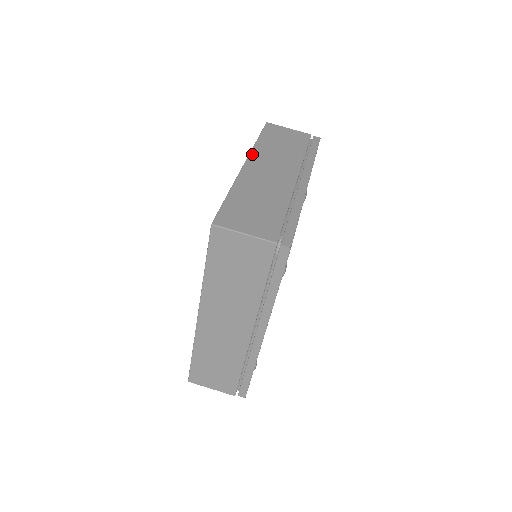
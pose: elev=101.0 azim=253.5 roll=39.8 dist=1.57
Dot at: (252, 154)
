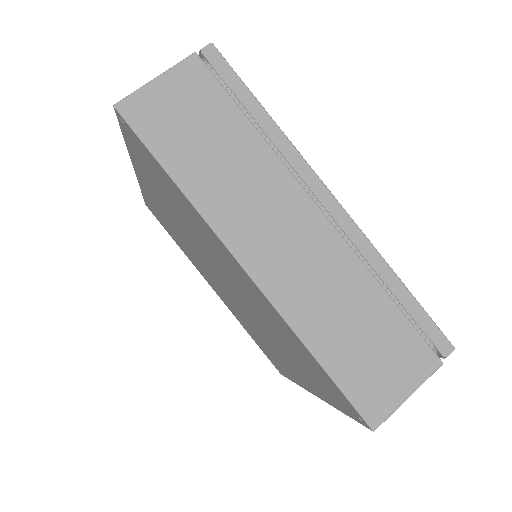
Dot at: (221, 233)
